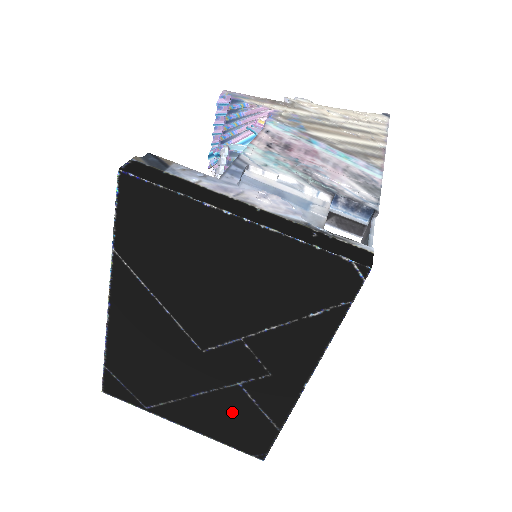
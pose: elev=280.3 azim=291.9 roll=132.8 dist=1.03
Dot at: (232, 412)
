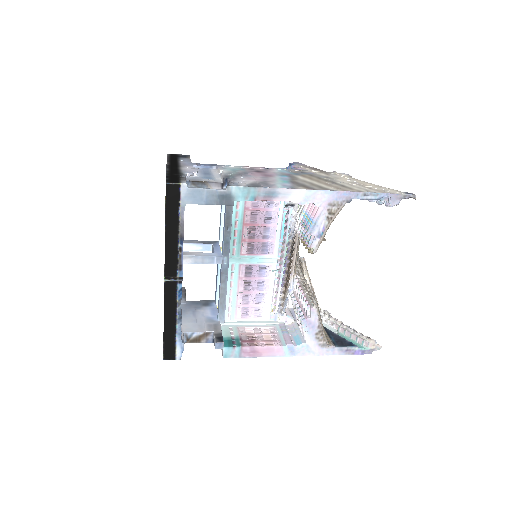
Dot at: occluded
